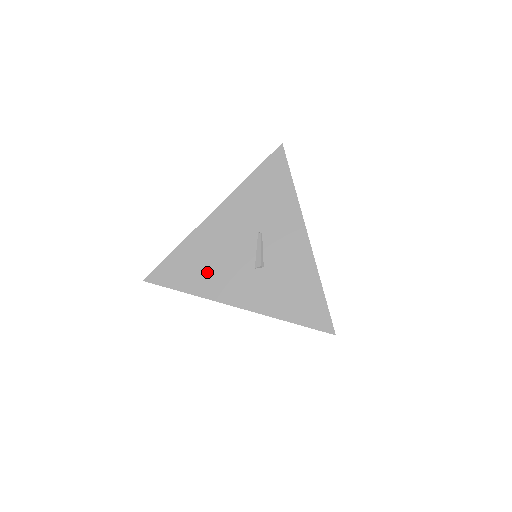
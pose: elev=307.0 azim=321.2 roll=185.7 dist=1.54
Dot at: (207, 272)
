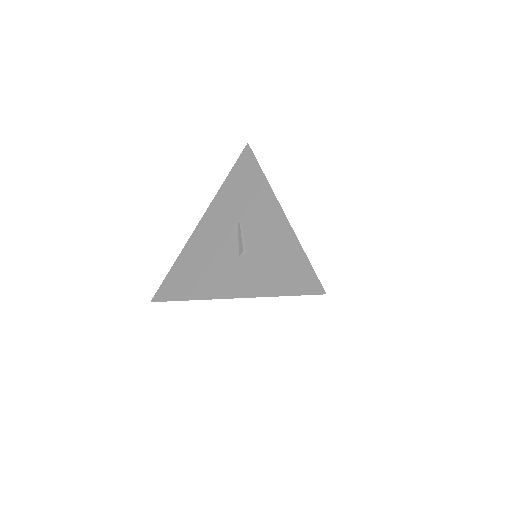
Dot at: (200, 275)
